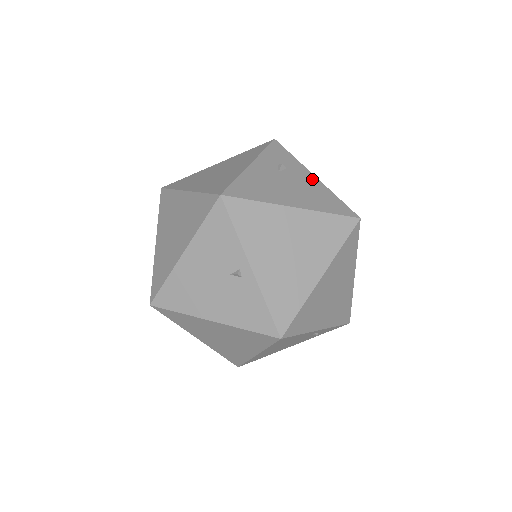
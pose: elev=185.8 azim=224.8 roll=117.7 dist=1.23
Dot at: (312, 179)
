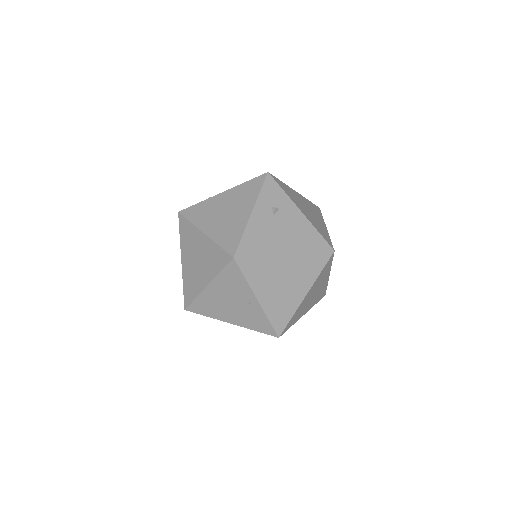
Dot at: (299, 216)
